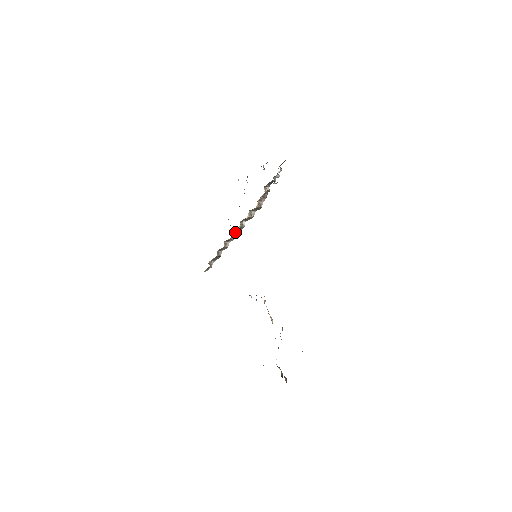
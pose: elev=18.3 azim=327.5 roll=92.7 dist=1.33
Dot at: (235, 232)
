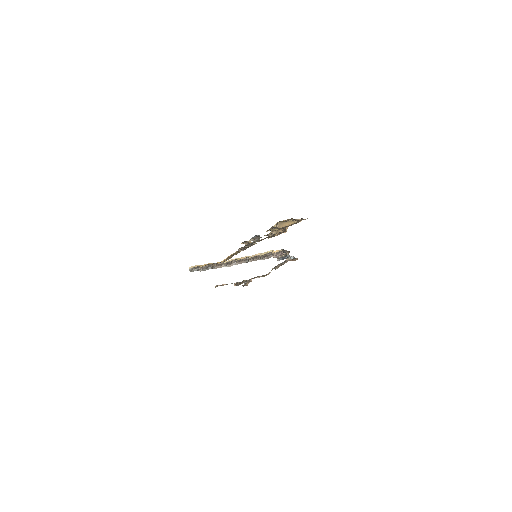
Dot at: (236, 264)
